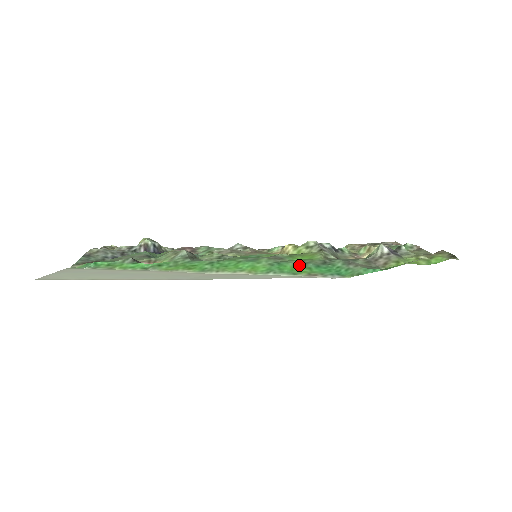
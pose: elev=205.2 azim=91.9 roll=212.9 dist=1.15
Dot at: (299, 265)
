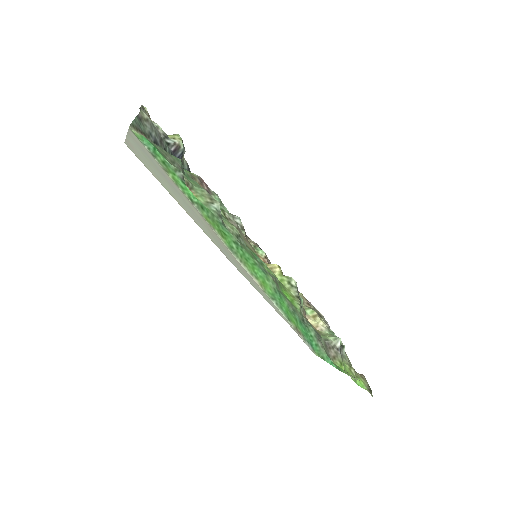
Dot at: (291, 310)
